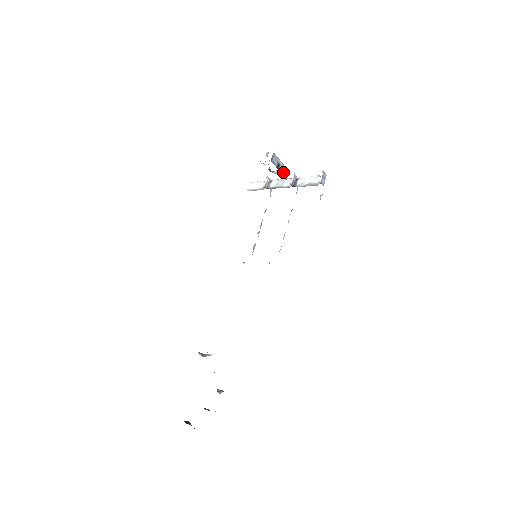
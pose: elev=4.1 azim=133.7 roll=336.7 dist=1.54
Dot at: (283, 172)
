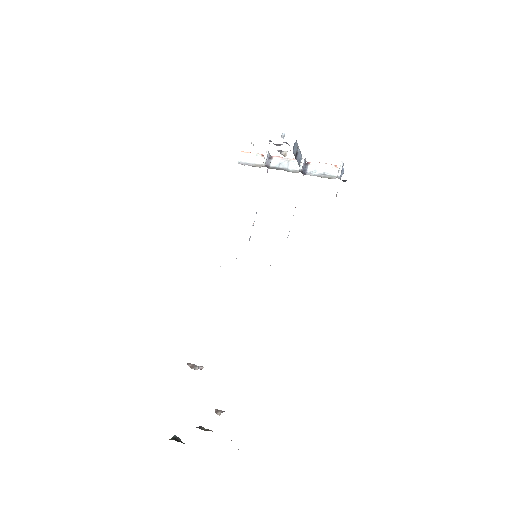
Dot at: (298, 159)
